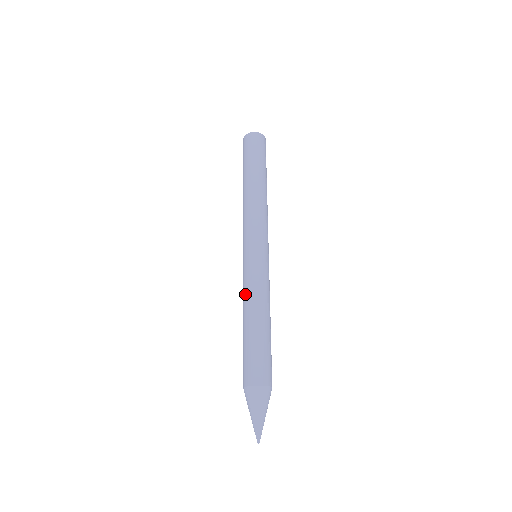
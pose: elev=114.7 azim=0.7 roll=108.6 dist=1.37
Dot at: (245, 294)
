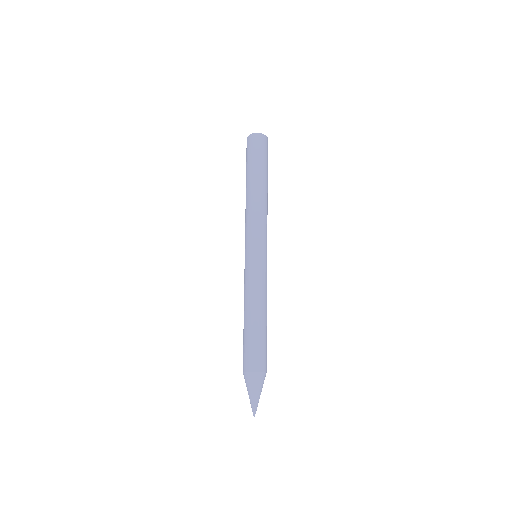
Dot at: (245, 293)
